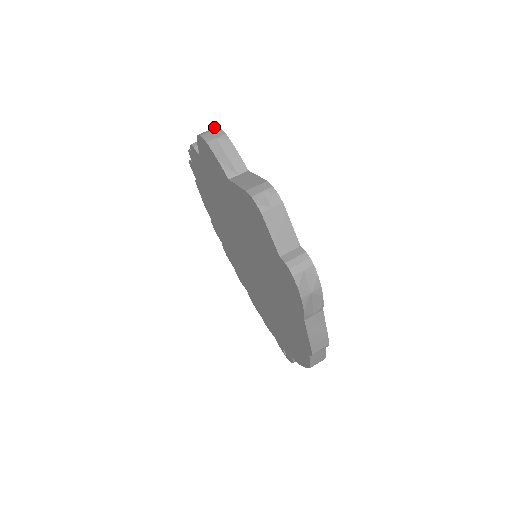
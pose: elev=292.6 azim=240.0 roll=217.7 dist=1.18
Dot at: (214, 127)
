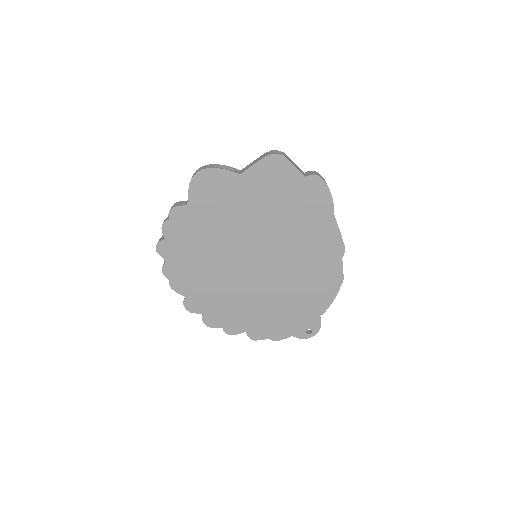
Dot at: occluded
